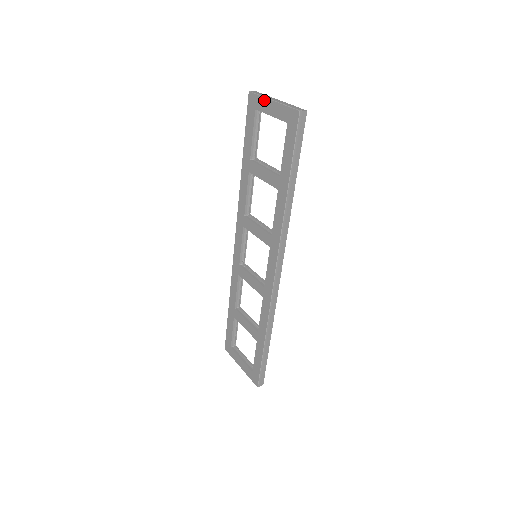
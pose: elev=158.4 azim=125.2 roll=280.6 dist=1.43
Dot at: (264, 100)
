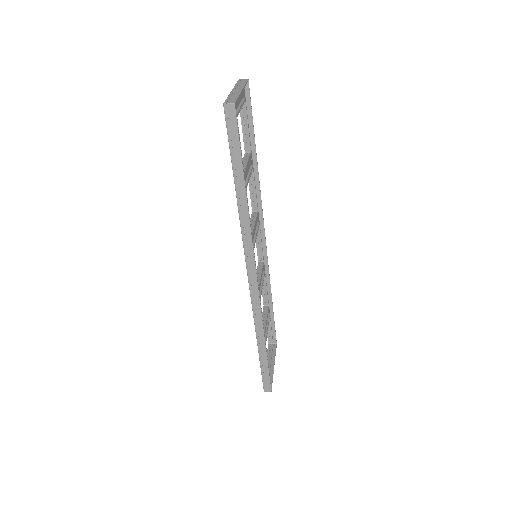
Dot at: occluded
